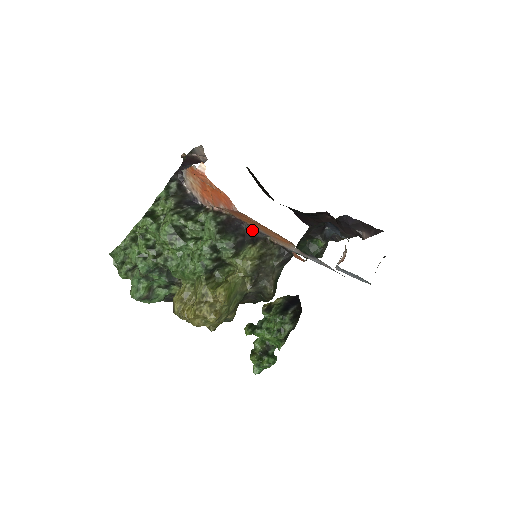
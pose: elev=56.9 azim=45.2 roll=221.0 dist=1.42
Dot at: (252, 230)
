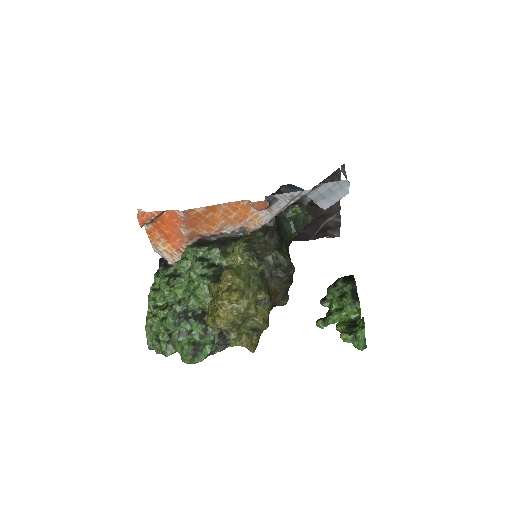
Dot at: (228, 236)
